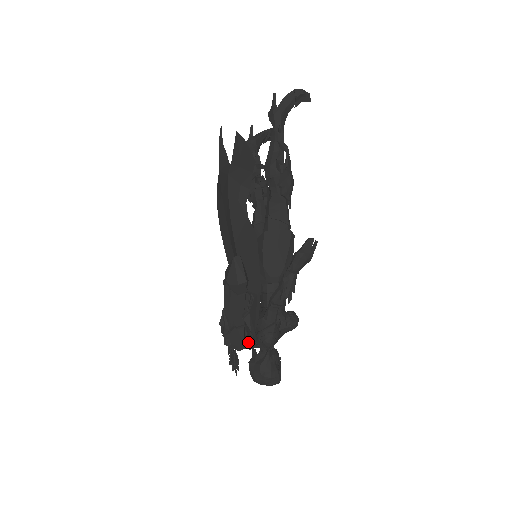
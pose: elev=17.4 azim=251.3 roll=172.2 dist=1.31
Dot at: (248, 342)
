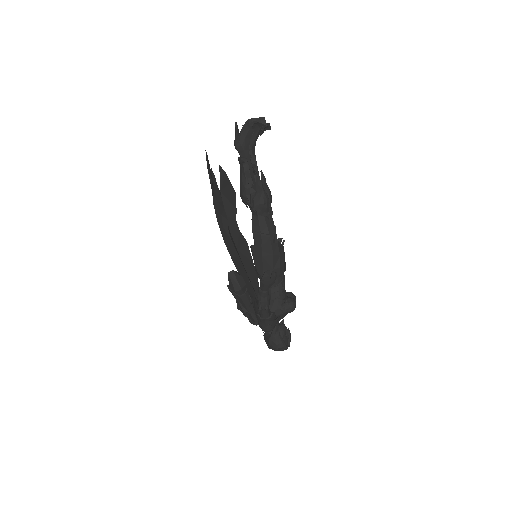
Dot at: occluded
